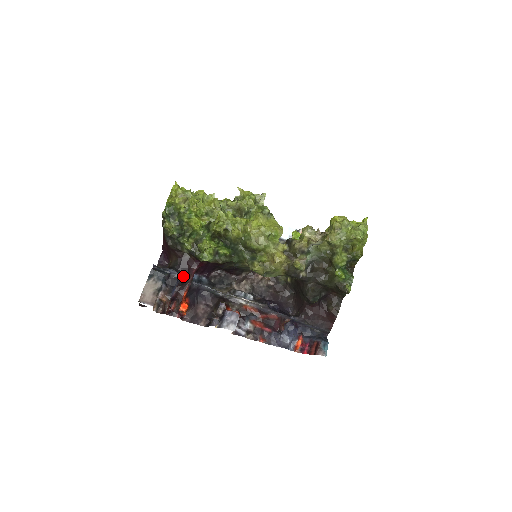
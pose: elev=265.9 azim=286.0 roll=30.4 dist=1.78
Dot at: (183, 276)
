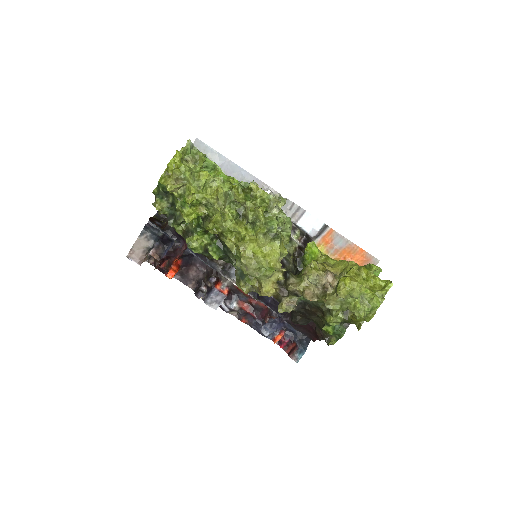
Dot at: (178, 241)
